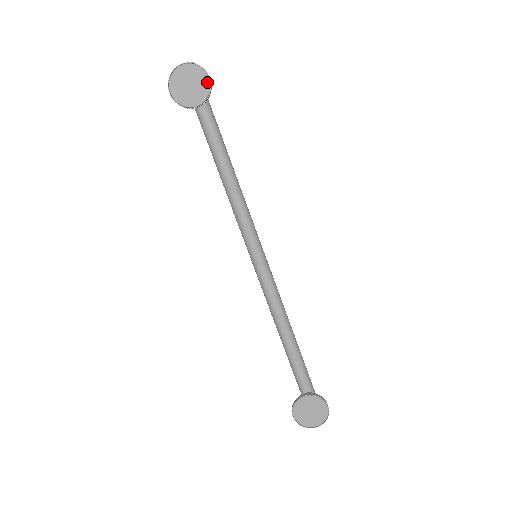
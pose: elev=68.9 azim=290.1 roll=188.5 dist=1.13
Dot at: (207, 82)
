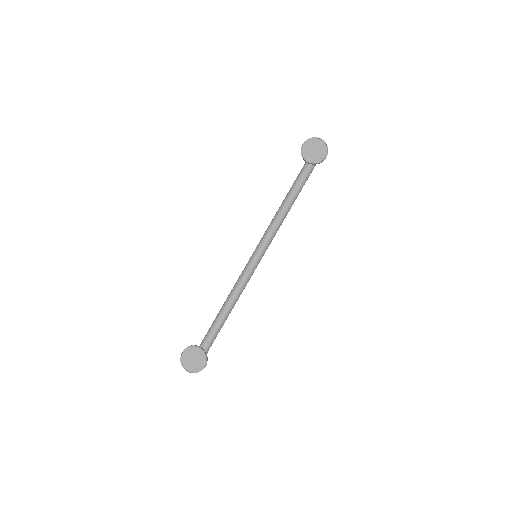
Dot at: (323, 157)
